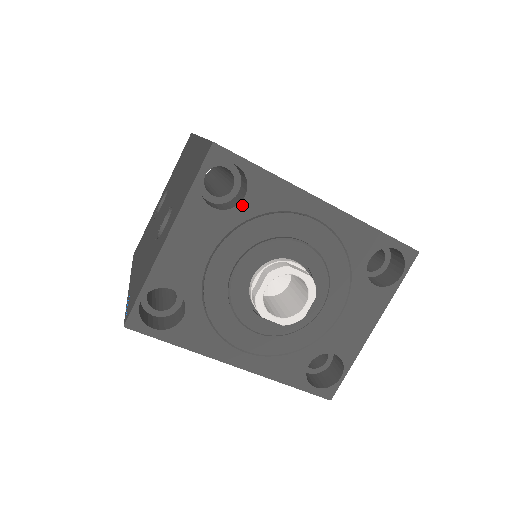
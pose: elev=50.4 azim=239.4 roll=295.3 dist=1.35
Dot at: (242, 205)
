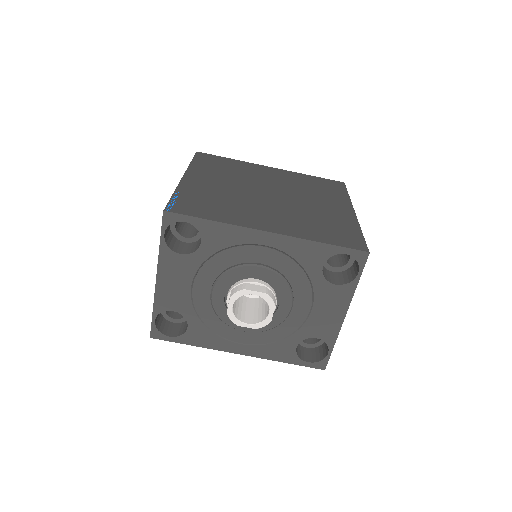
Dot at: (201, 248)
